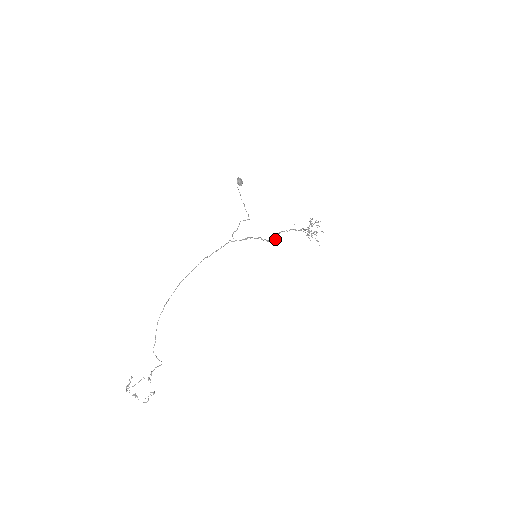
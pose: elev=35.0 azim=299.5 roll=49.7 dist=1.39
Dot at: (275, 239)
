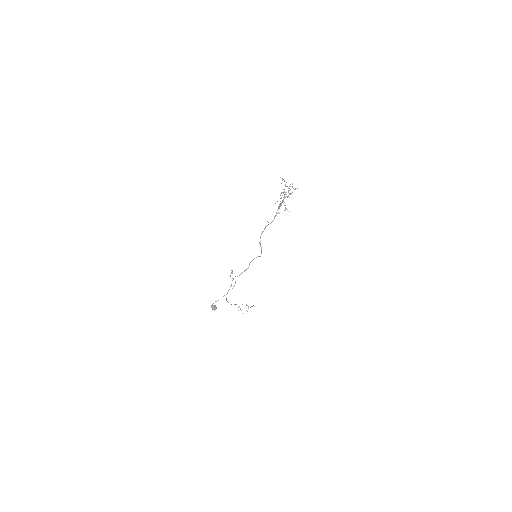
Dot at: (261, 251)
